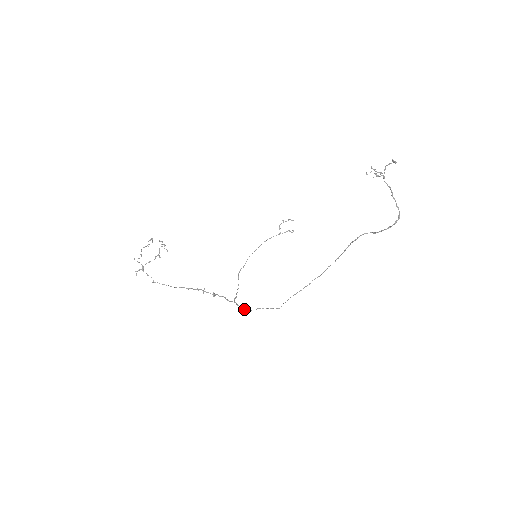
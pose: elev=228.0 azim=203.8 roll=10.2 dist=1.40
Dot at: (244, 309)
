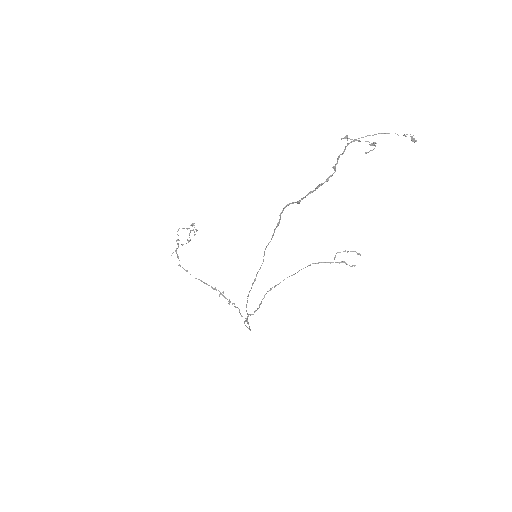
Dot at: (250, 329)
